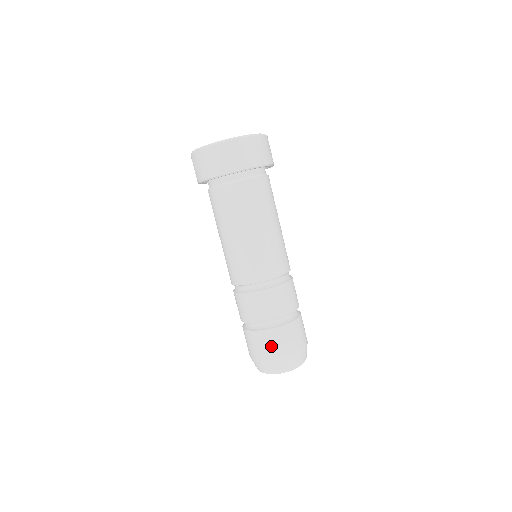
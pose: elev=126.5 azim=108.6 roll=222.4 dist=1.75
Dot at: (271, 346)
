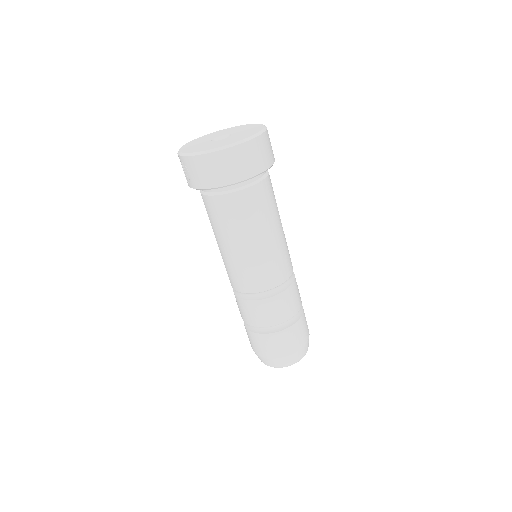
Dot at: (280, 346)
